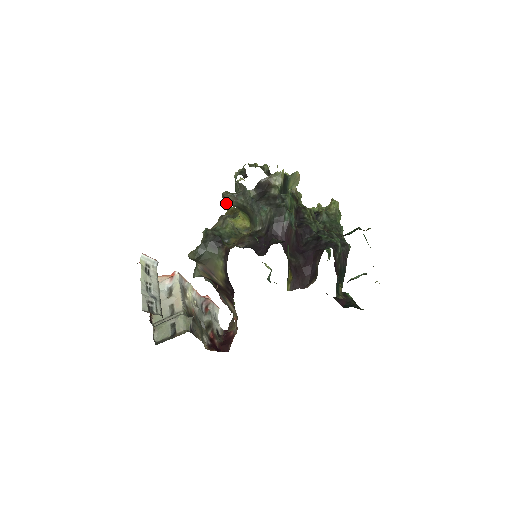
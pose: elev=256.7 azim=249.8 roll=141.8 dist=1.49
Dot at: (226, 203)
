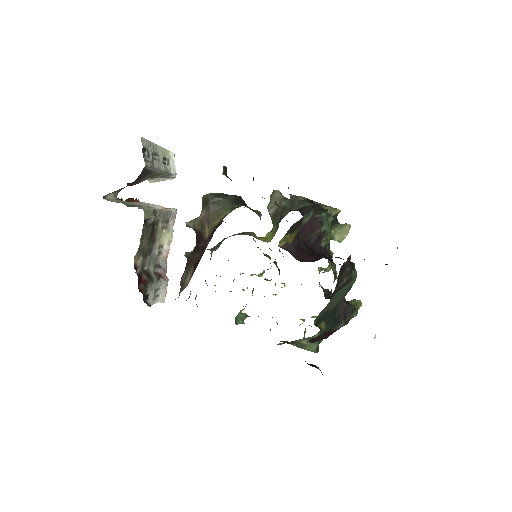
Dot at: (267, 207)
